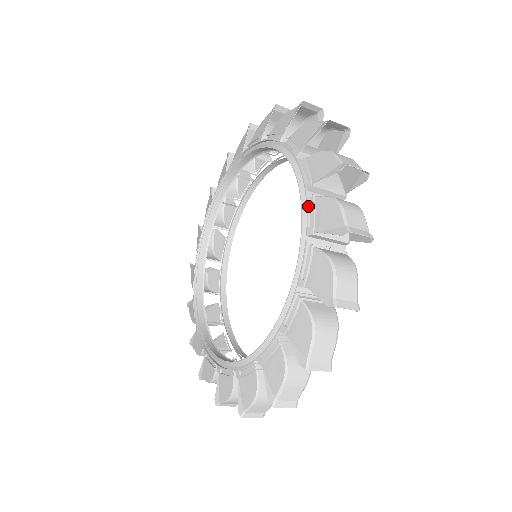
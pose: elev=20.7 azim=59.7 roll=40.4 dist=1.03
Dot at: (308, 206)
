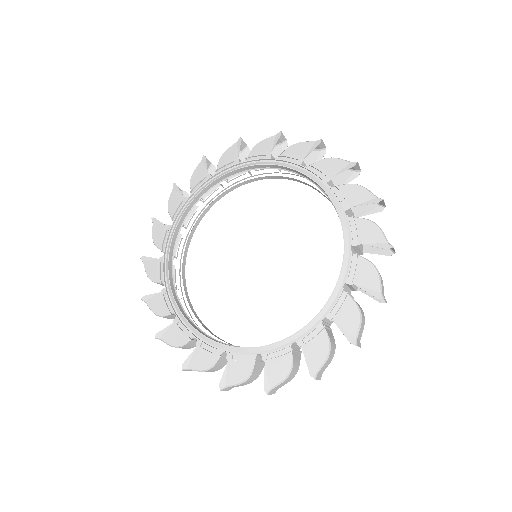
Dot at: (350, 223)
